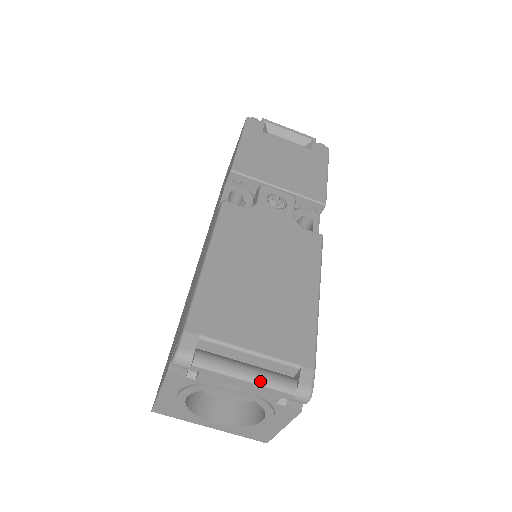
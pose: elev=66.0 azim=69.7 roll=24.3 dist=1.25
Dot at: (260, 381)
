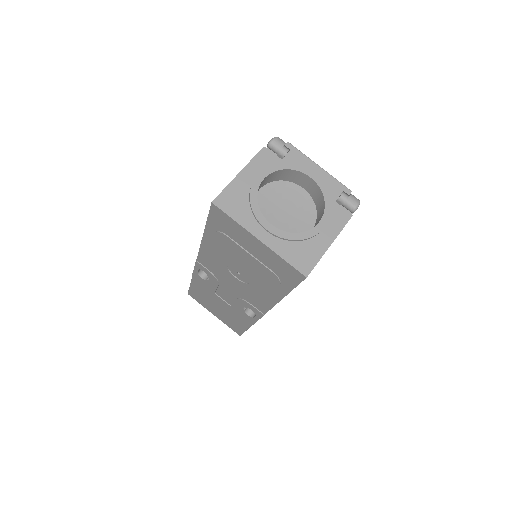
Dot at: (329, 174)
